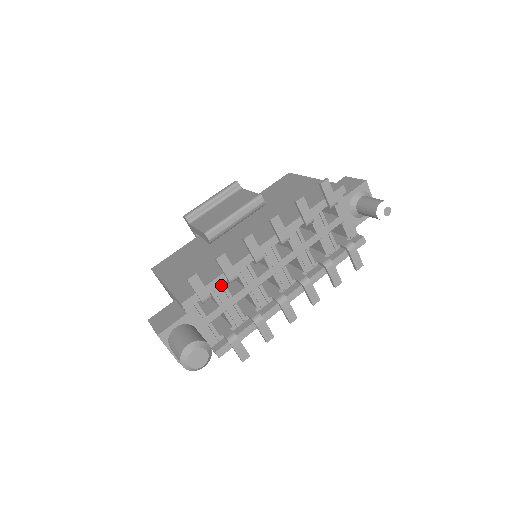
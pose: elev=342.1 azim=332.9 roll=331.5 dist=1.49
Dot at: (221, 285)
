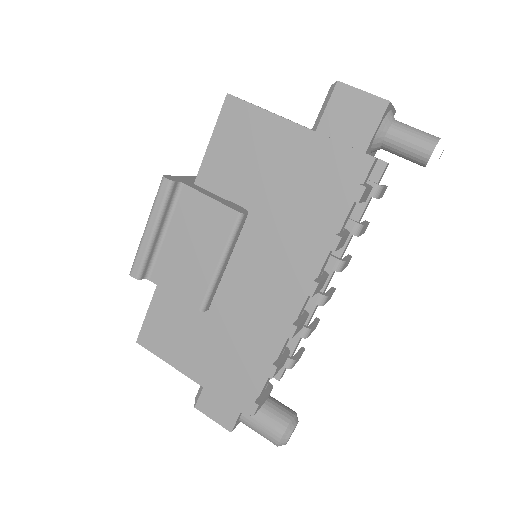
Dot at: occluded
